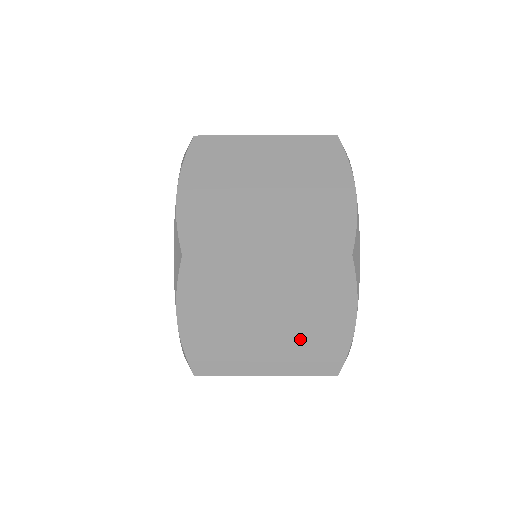
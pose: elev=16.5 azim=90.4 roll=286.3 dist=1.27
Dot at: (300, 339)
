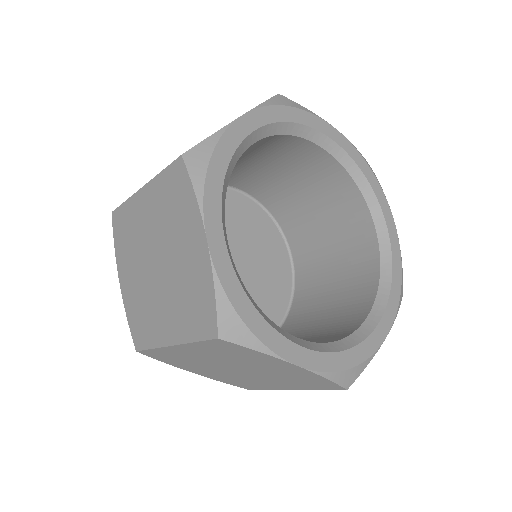
Dot at: (179, 283)
